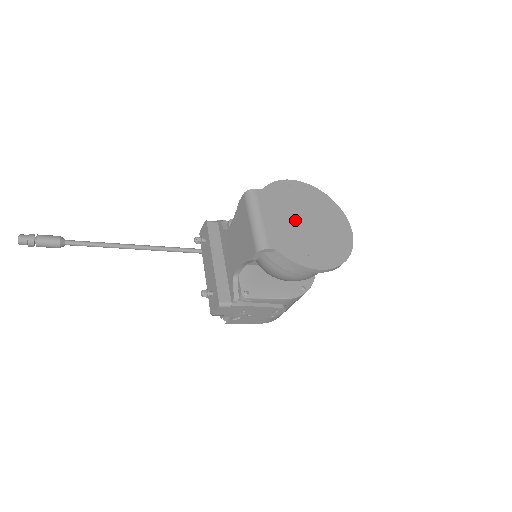
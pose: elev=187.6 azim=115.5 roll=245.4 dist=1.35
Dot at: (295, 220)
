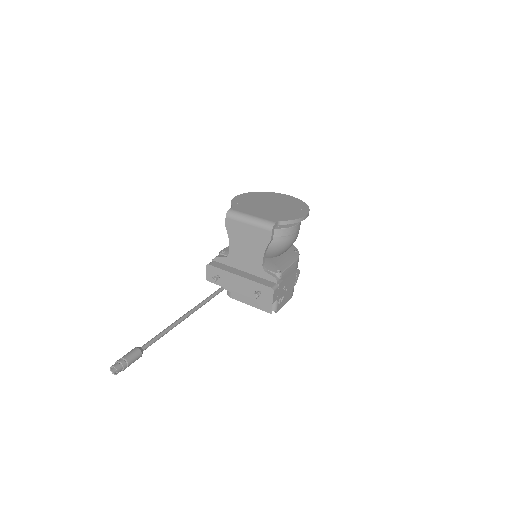
Dot at: (265, 207)
